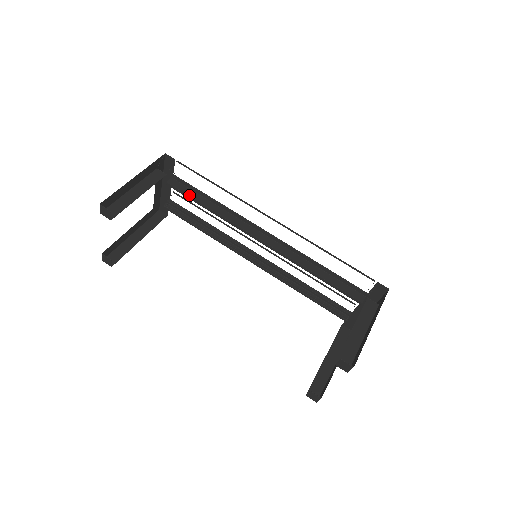
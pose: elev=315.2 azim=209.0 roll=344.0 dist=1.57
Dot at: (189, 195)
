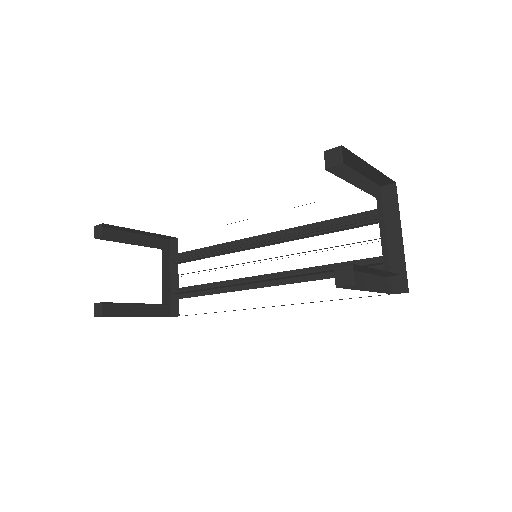
Dot at: (189, 253)
